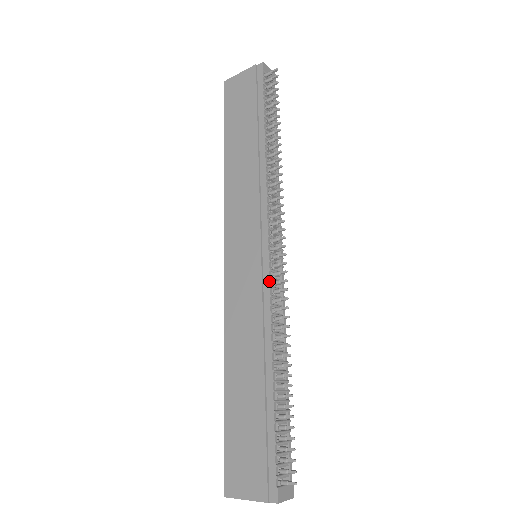
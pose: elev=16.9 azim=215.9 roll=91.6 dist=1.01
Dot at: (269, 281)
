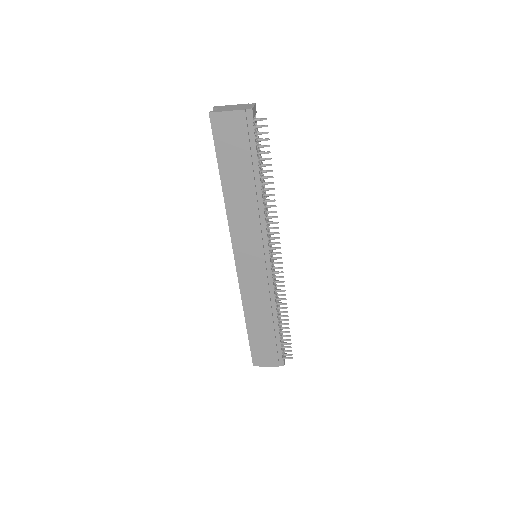
Dot at: (272, 278)
